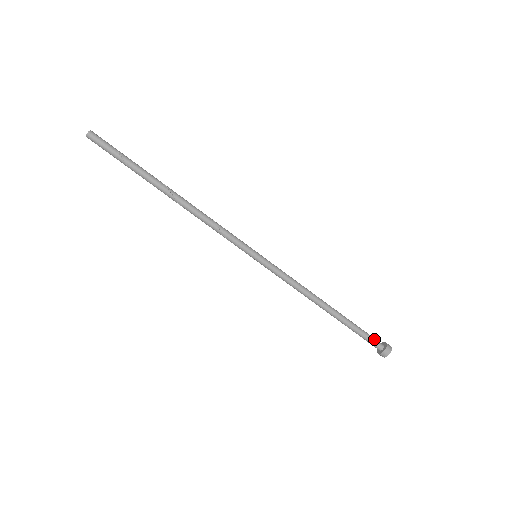
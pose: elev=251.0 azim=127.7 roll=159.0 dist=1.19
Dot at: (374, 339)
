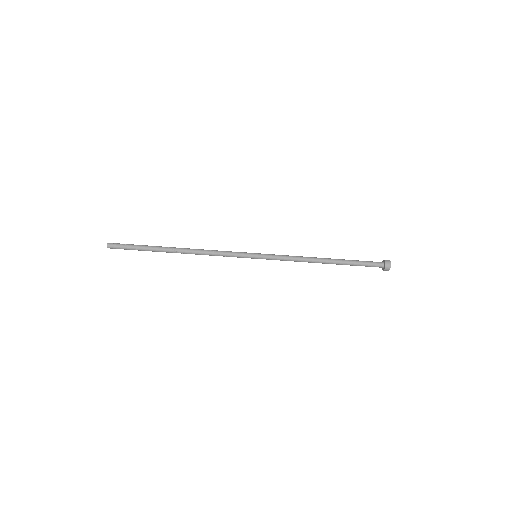
Dot at: (373, 264)
